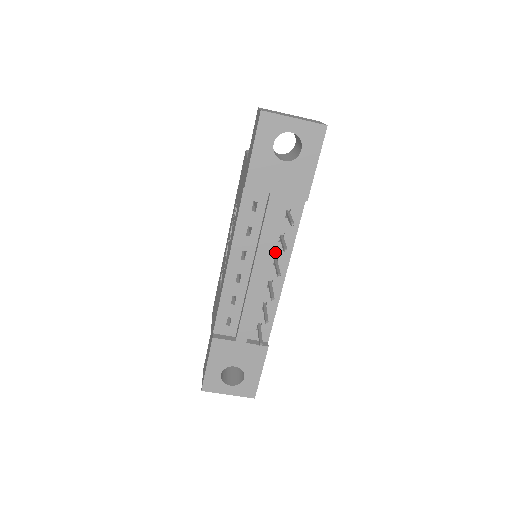
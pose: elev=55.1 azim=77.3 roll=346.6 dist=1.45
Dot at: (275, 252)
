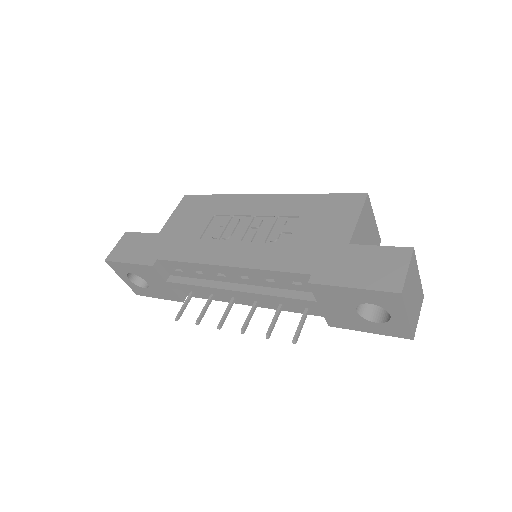
Dot at: occluded
